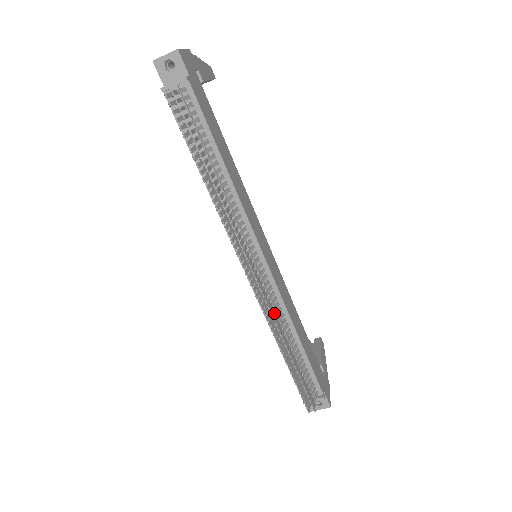
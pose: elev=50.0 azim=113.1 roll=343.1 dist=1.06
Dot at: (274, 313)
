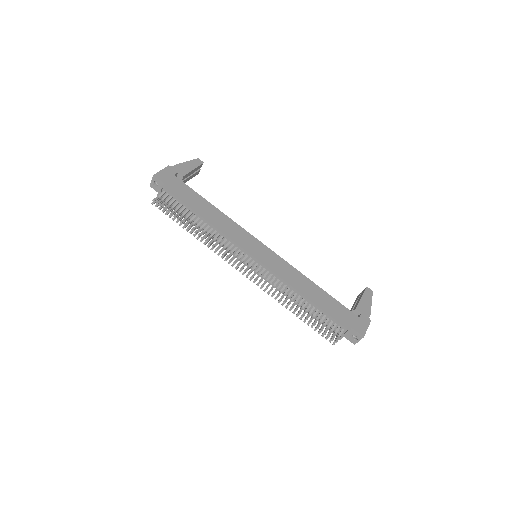
Dot at: (273, 287)
